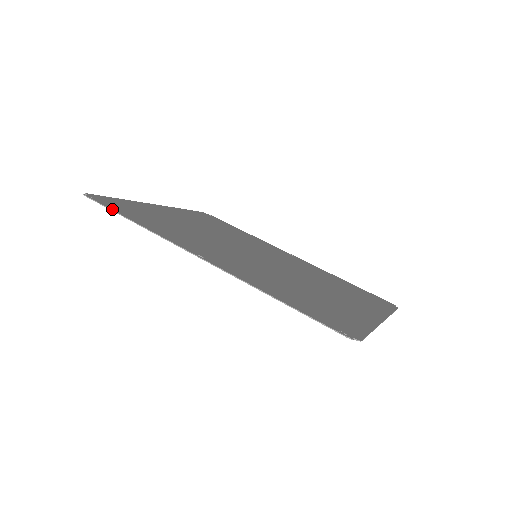
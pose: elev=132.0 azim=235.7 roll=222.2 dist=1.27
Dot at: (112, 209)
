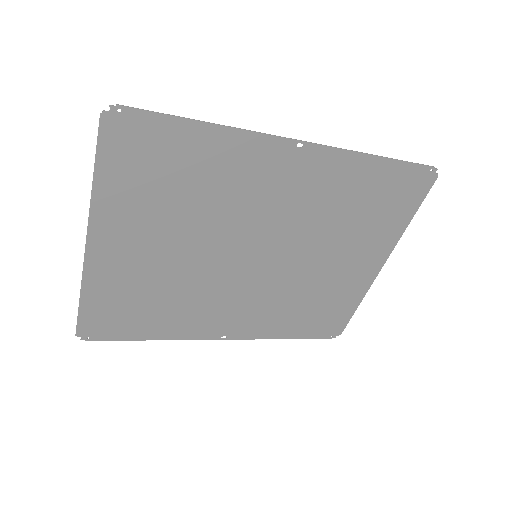
Dot at: (167, 116)
